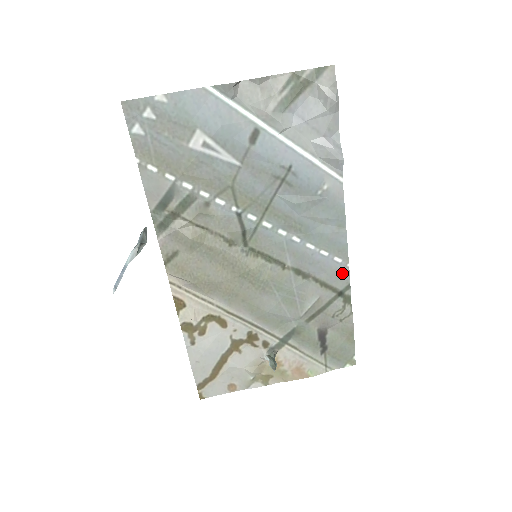
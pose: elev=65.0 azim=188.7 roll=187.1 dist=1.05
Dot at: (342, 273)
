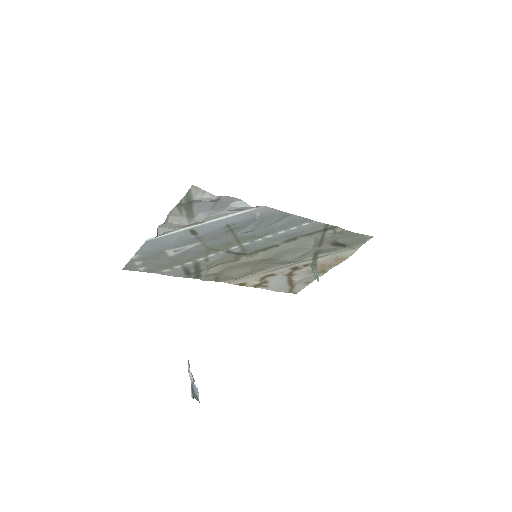
Dot at: (315, 225)
